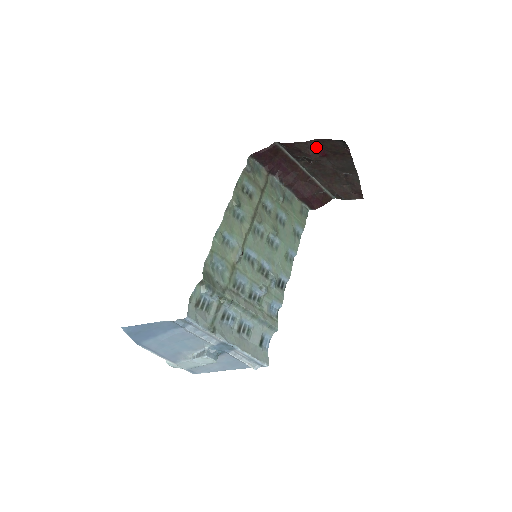
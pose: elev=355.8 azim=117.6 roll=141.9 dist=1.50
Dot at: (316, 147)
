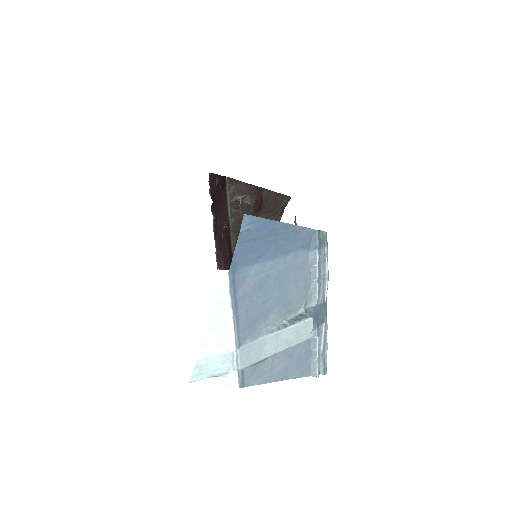
Dot at: (260, 196)
